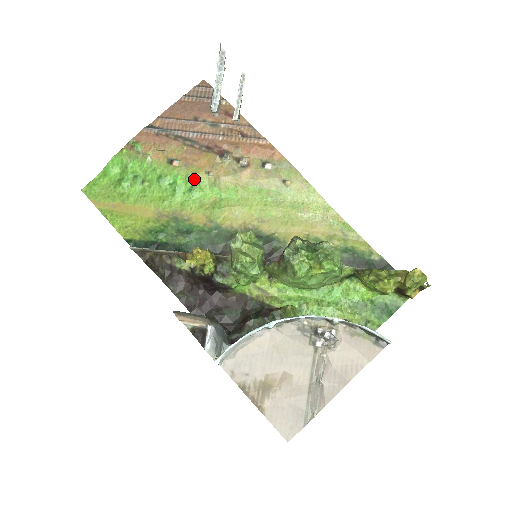
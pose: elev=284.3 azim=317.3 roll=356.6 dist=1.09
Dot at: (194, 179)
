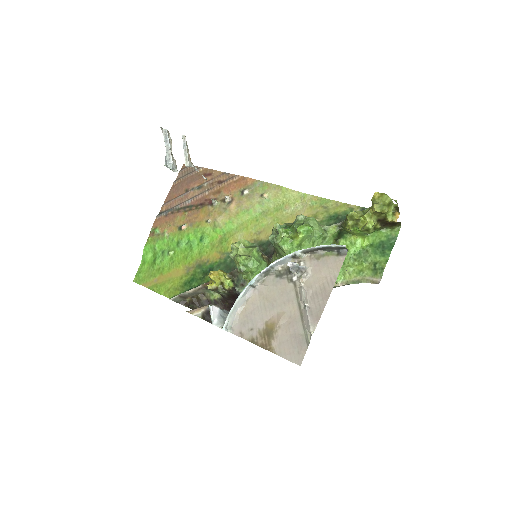
Dot at: (200, 231)
